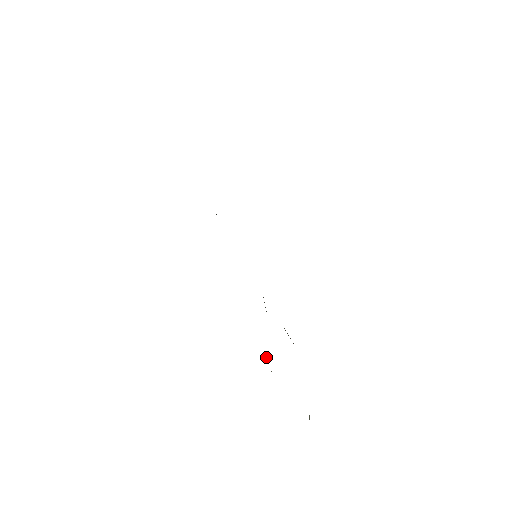
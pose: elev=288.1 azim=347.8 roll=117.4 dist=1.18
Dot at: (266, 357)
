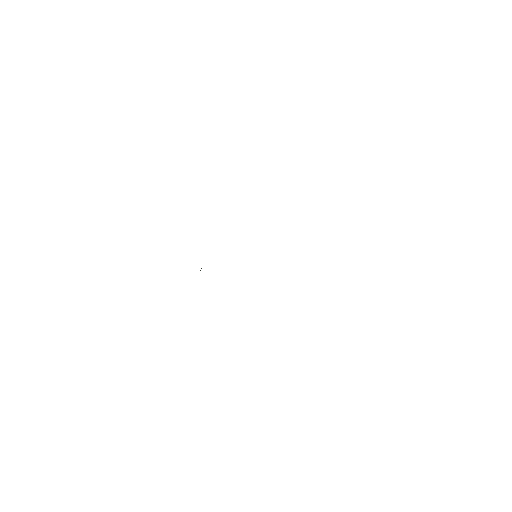
Dot at: occluded
